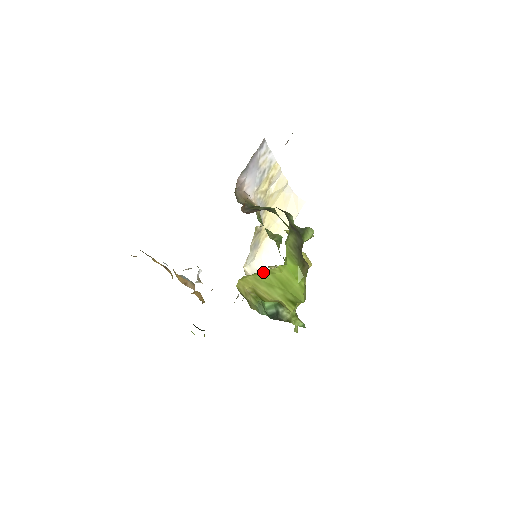
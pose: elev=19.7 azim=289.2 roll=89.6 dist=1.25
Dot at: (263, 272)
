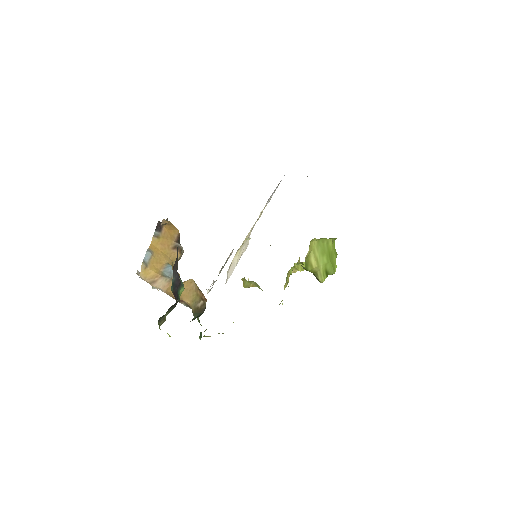
Dot at: (324, 240)
